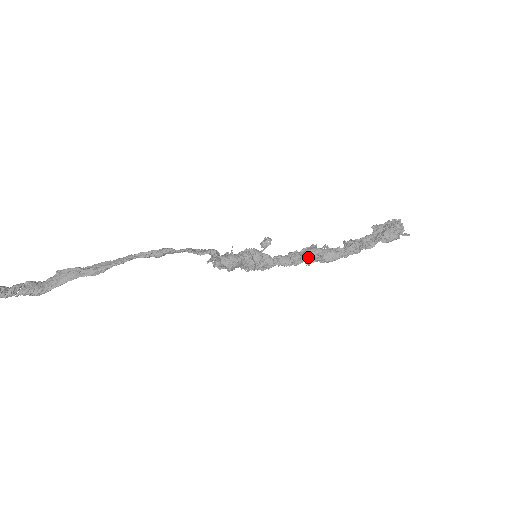
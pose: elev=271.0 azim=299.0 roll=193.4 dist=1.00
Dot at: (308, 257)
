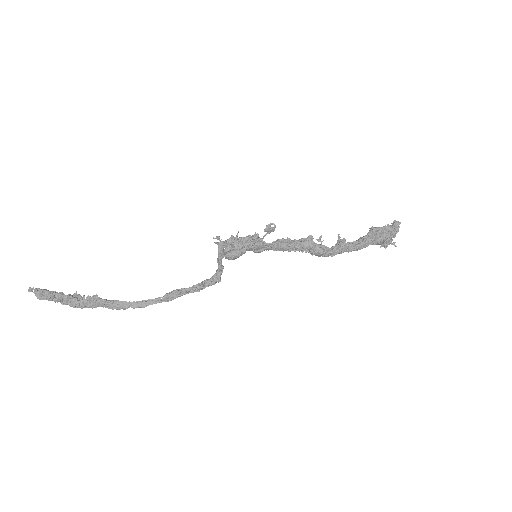
Dot at: (301, 250)
